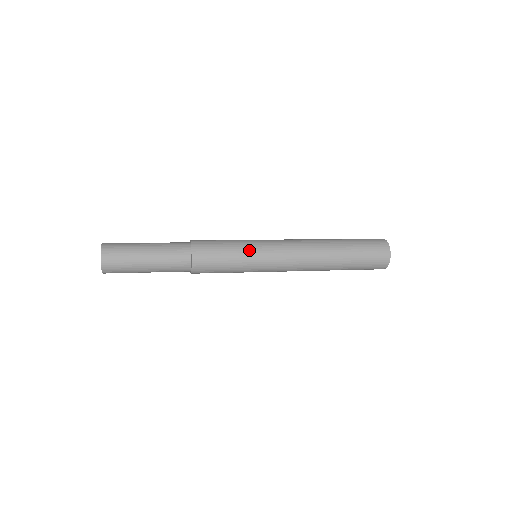
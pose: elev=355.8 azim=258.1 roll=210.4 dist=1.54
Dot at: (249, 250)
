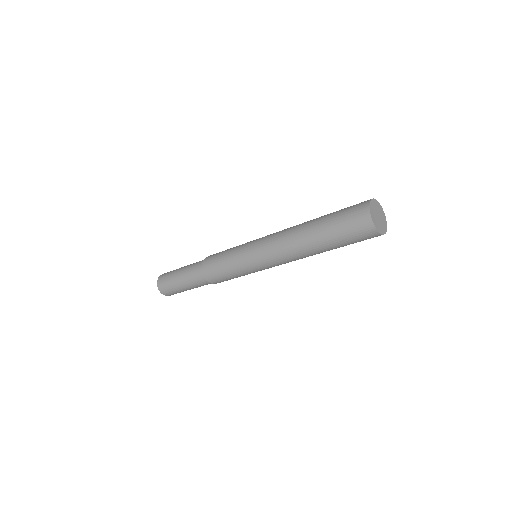
Dot at: (238, 256)
